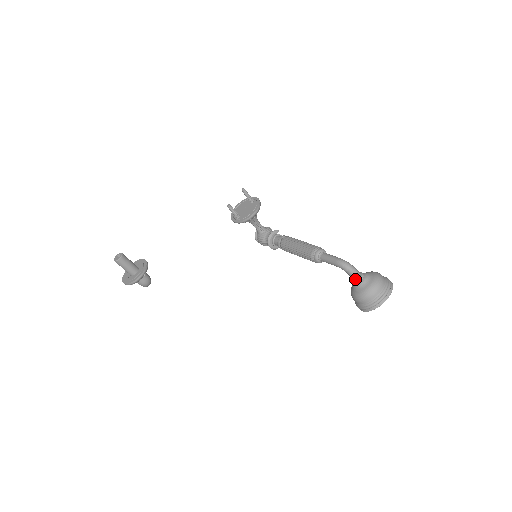
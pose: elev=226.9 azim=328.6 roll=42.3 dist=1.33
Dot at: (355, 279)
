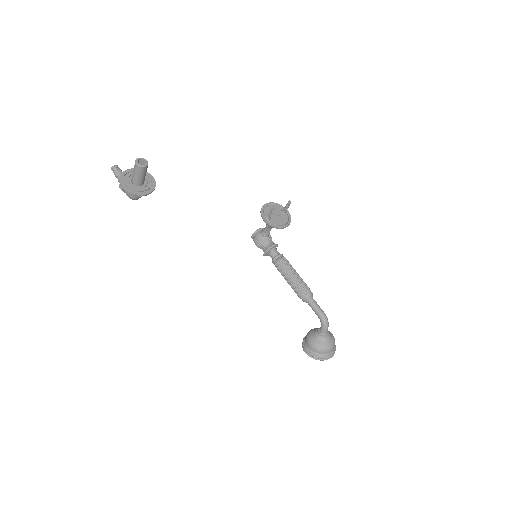
Dot at: (322, 333)
